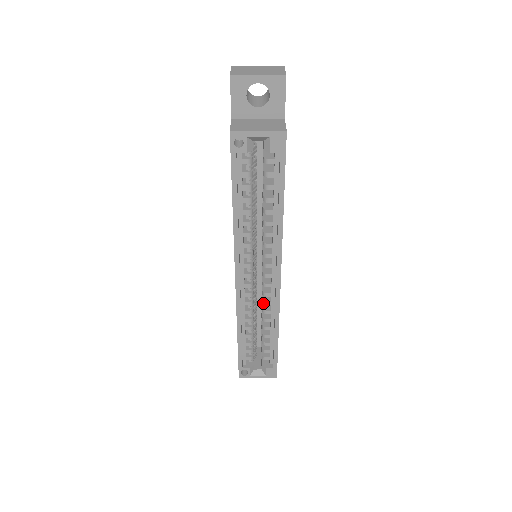
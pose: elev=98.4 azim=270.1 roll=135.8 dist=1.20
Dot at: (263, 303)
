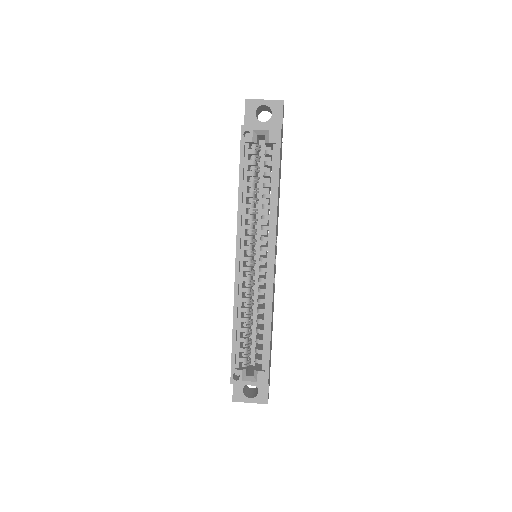
Dot at: (259, 291)
